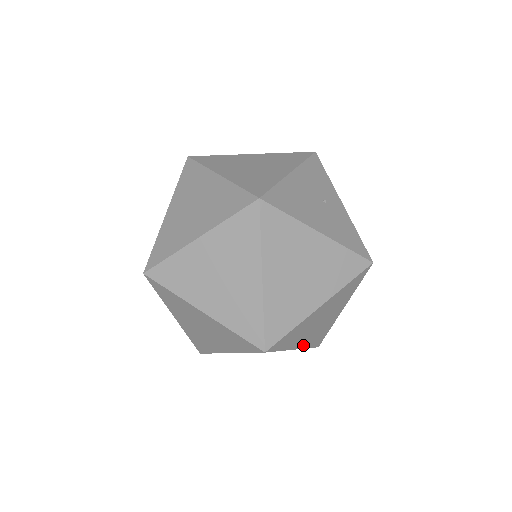
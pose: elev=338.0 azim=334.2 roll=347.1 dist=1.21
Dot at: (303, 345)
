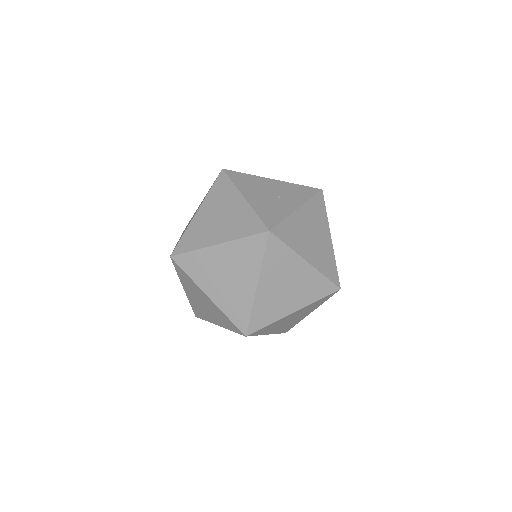
Dot at: (218, 301)
